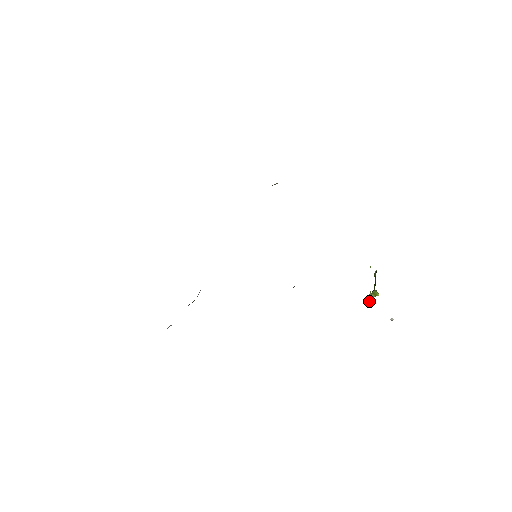
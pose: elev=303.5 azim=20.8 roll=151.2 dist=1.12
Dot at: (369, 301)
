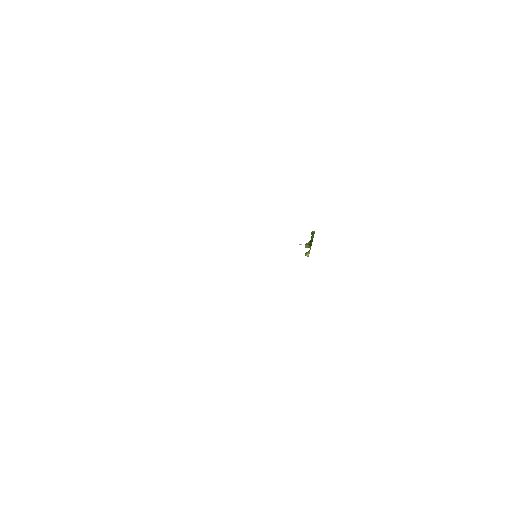
Dot at: occluded
